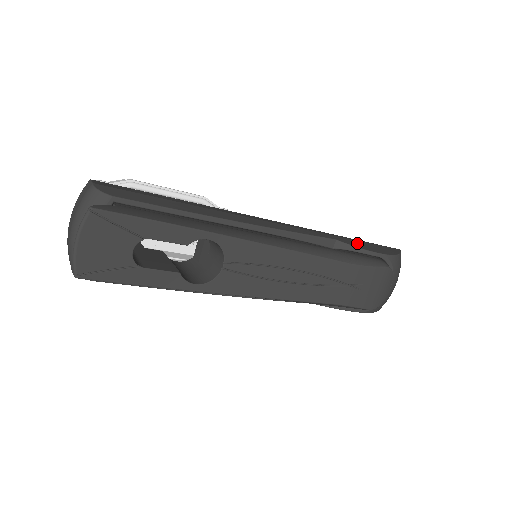
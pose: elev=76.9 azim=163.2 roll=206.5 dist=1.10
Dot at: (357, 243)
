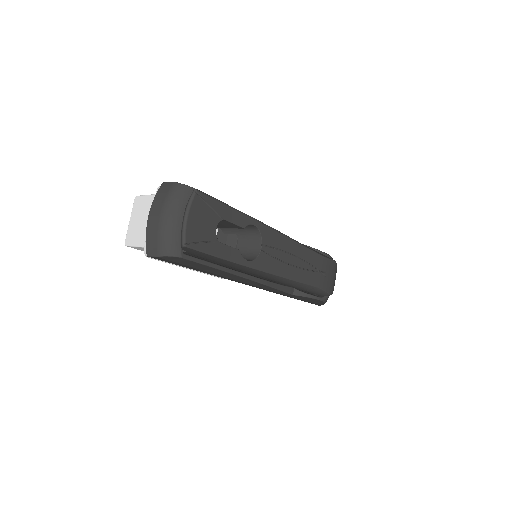
Dot at: occluded
